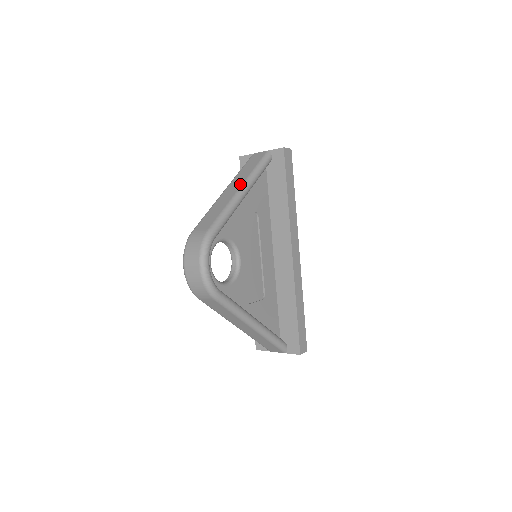
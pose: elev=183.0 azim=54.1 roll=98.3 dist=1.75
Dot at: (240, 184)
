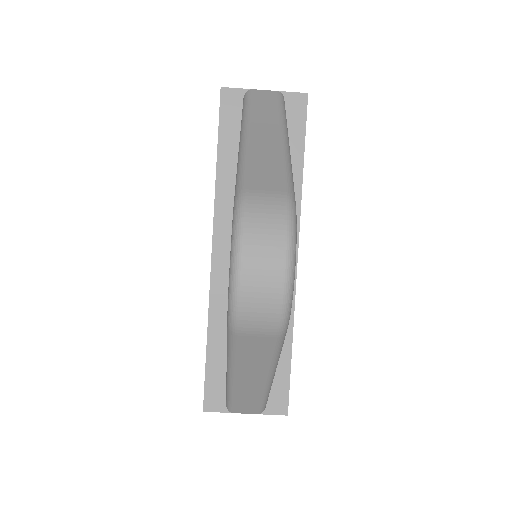
Dot at: (277, 127)
